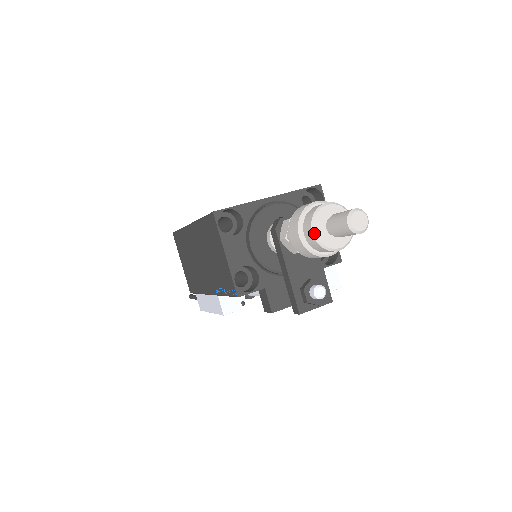
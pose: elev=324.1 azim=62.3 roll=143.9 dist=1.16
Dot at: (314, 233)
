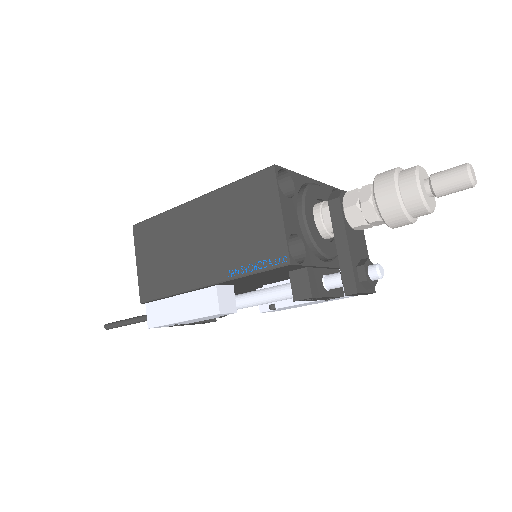
Dot at: (419, 185)
